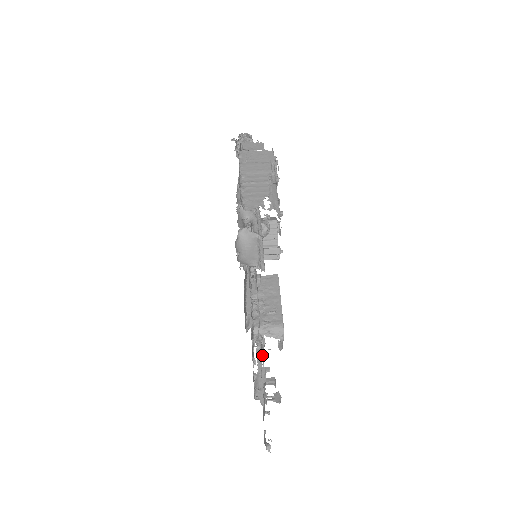
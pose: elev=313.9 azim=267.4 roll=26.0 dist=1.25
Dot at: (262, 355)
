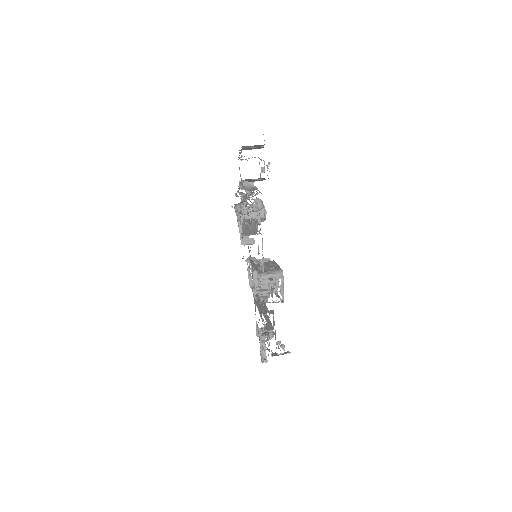
Dot at: (269, 337)
